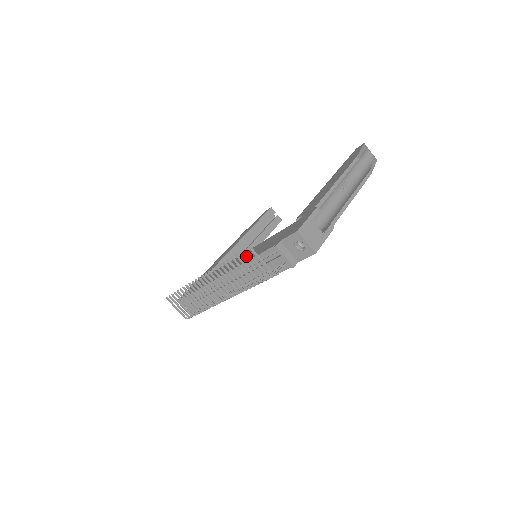
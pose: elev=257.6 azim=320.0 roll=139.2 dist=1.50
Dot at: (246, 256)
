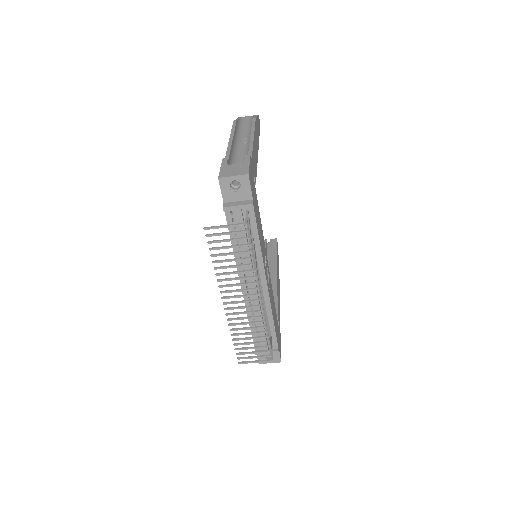
Dot at: occluded
